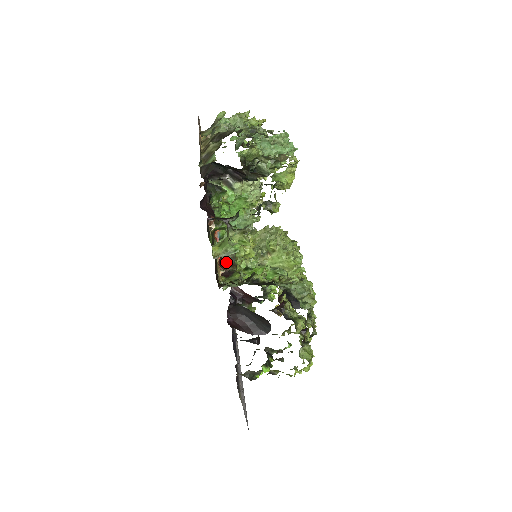
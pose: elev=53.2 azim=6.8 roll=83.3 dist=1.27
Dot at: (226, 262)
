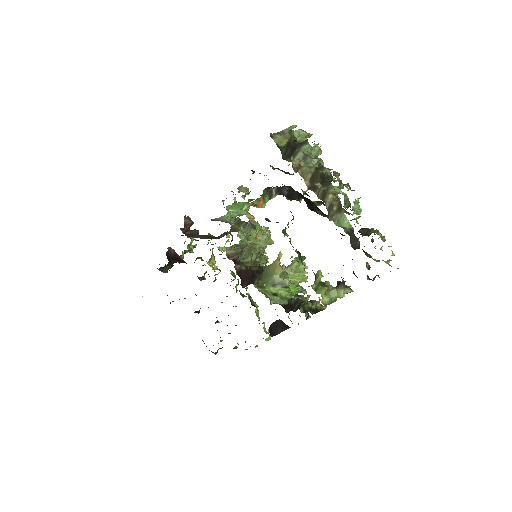
Dot at: (231, 257)
